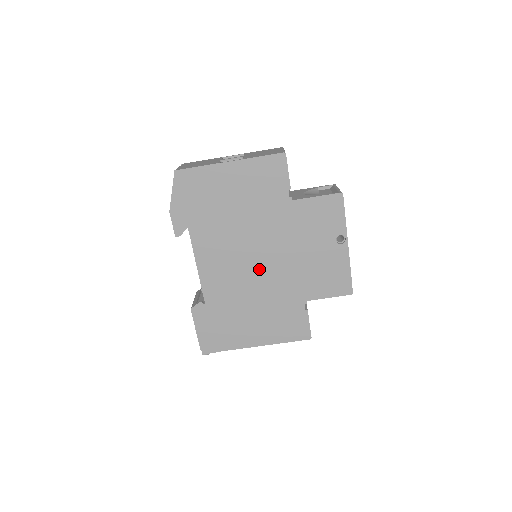
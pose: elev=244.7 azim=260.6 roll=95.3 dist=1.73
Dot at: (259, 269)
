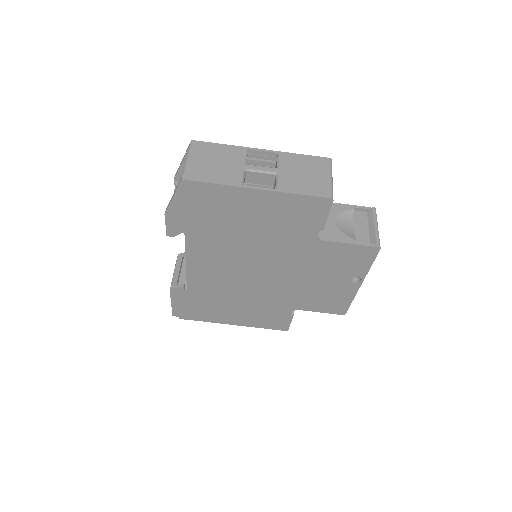
Dot at: (256, 280)
